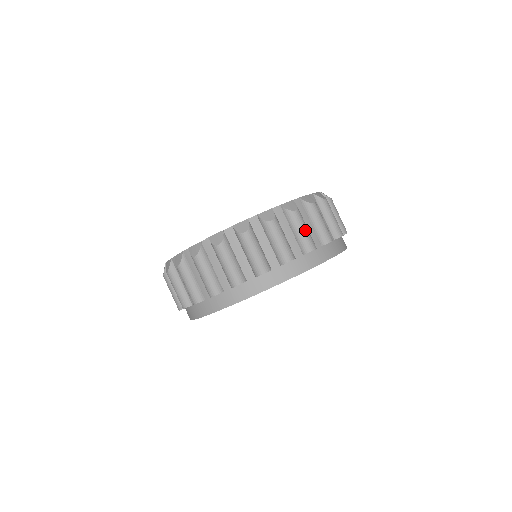
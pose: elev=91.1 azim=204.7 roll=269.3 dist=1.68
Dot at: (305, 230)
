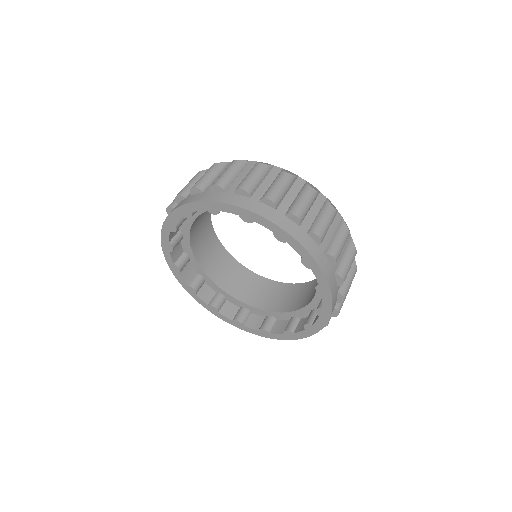
Dot at: (343, 245)
